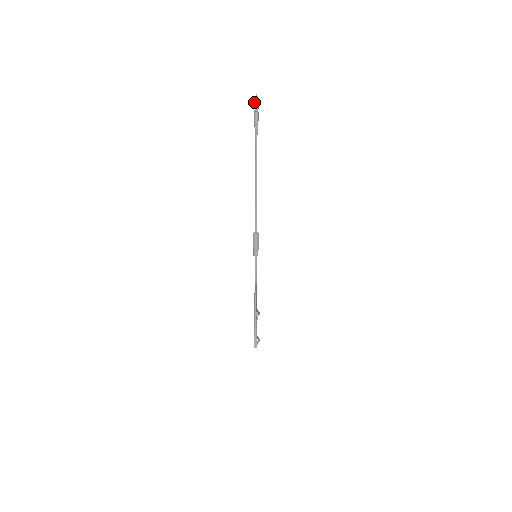
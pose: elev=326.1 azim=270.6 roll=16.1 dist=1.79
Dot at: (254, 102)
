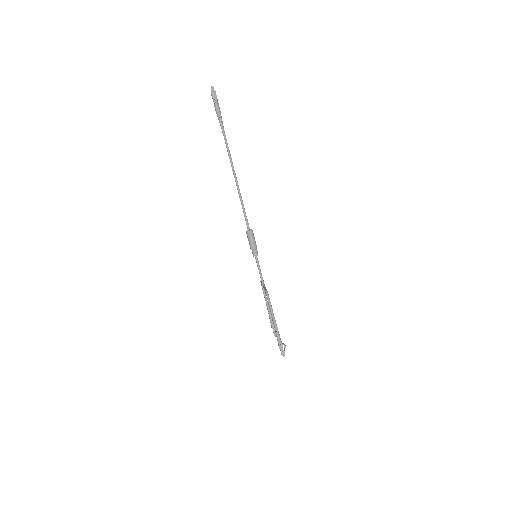
Dot at: (211, 94)
